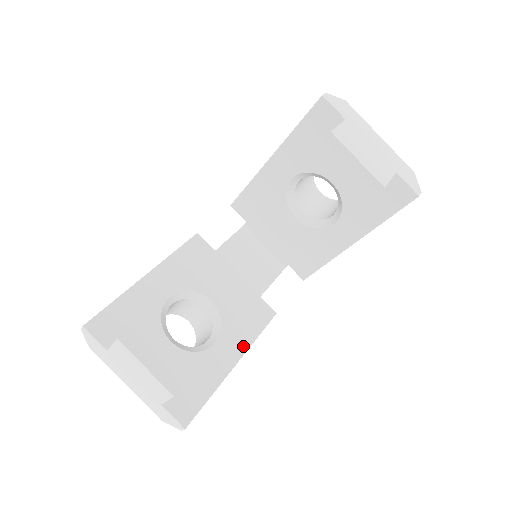
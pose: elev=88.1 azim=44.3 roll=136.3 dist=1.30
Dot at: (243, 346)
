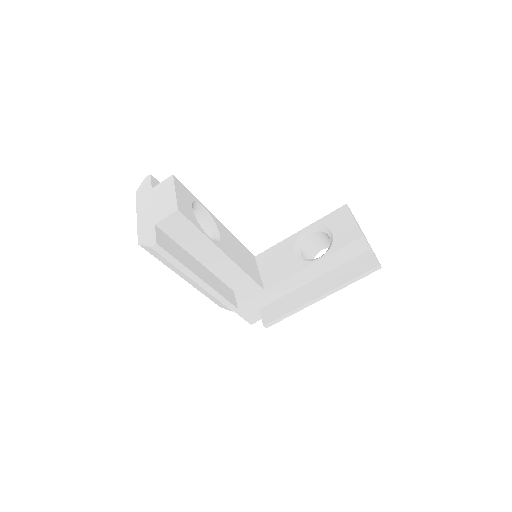
Dot at: (211, 283)
